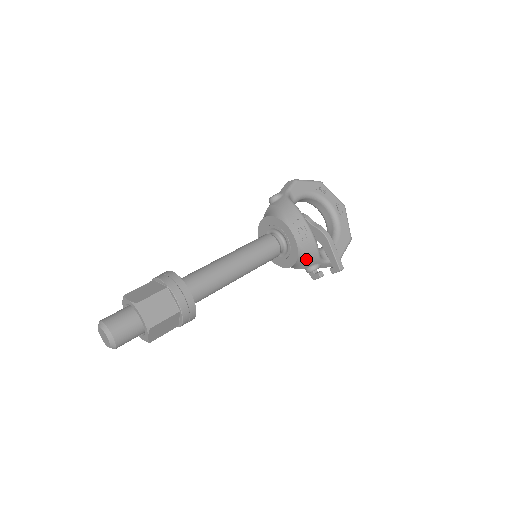
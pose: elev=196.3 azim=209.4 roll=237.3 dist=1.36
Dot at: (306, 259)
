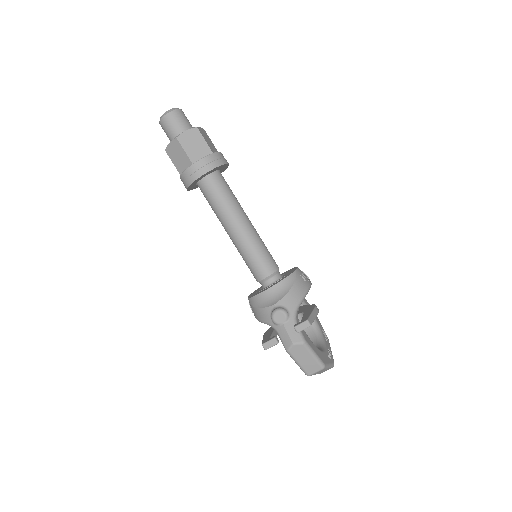
Dot at: (288, 290)
